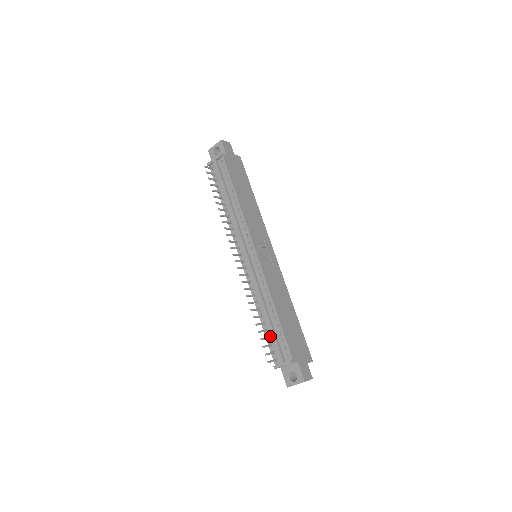
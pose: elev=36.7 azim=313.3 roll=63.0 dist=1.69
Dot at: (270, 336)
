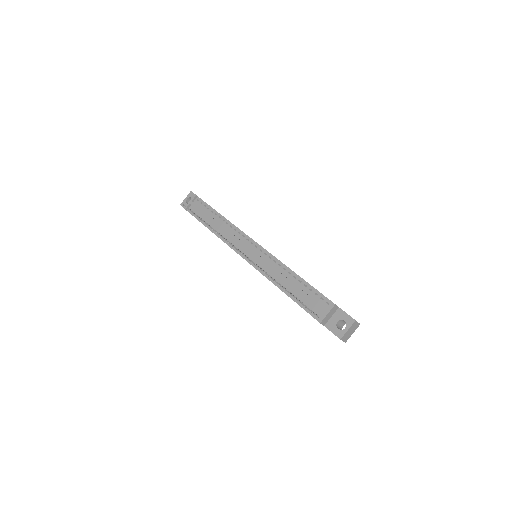
Dot at: (301, 300)
